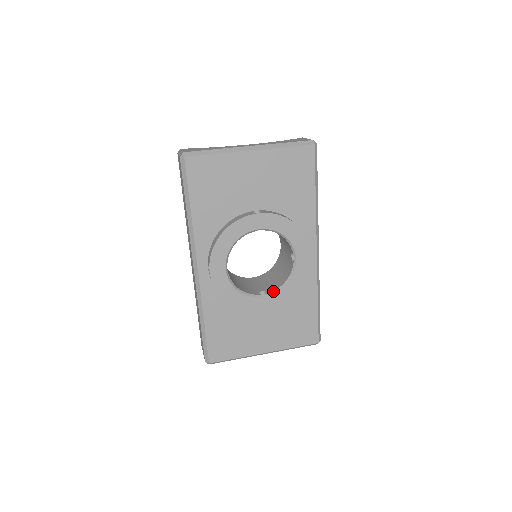
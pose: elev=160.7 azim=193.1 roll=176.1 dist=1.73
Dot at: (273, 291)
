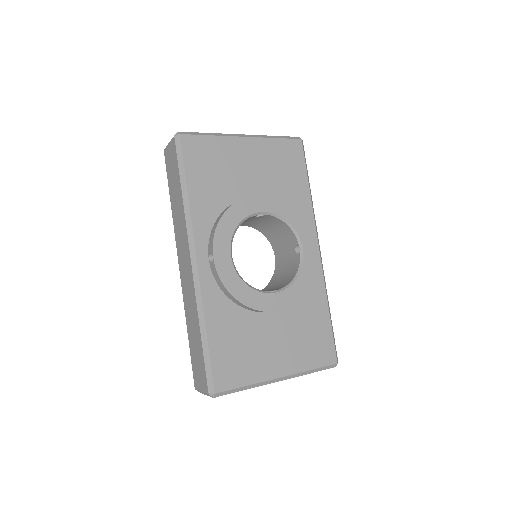
Dot at: (283, 287)
